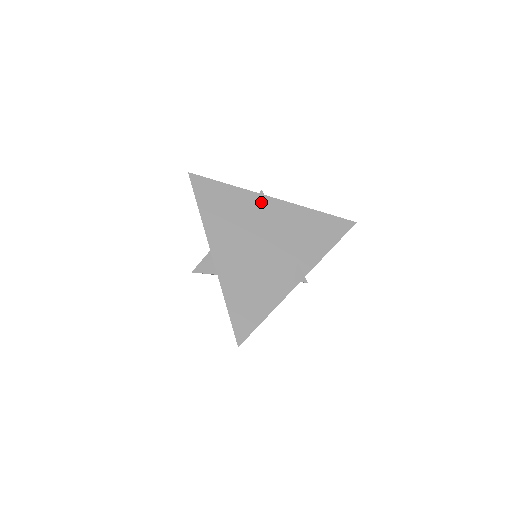
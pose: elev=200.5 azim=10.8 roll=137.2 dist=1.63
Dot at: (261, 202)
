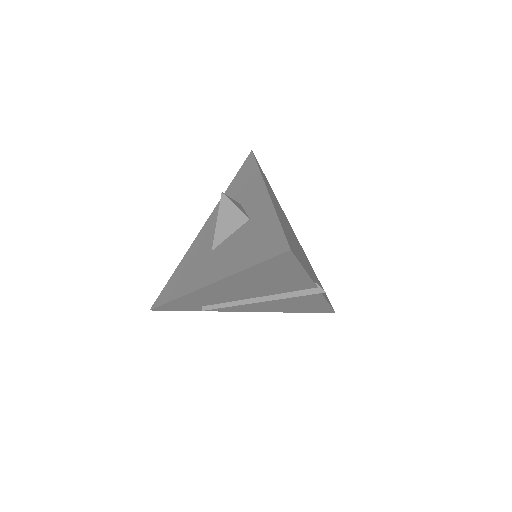
Dot at: occluded
